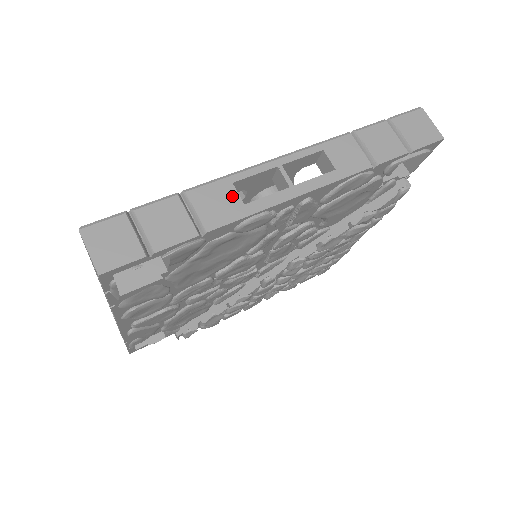
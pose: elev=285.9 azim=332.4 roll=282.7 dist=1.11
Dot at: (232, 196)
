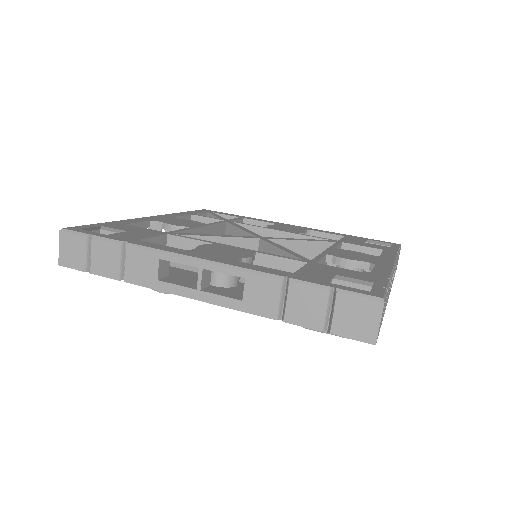
Dot at: occluded
